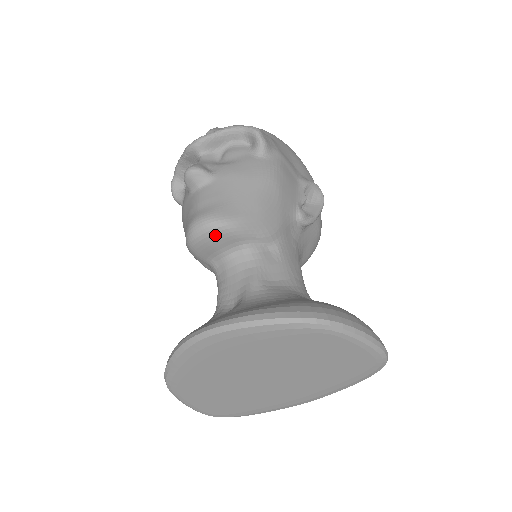
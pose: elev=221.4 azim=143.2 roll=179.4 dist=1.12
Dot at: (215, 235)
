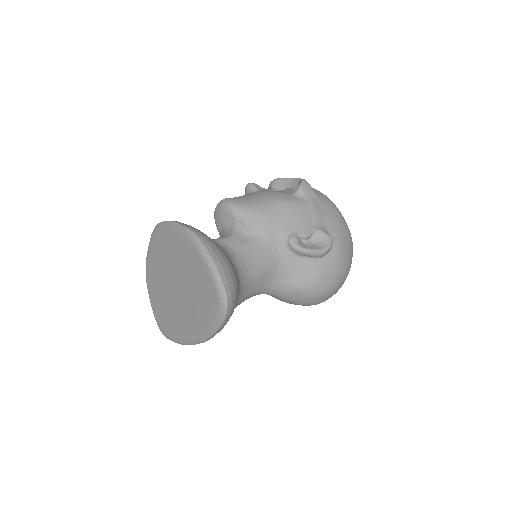
Dot at: (222, 209)
